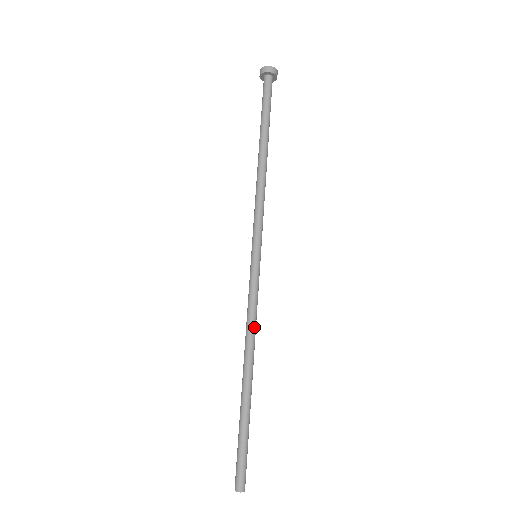
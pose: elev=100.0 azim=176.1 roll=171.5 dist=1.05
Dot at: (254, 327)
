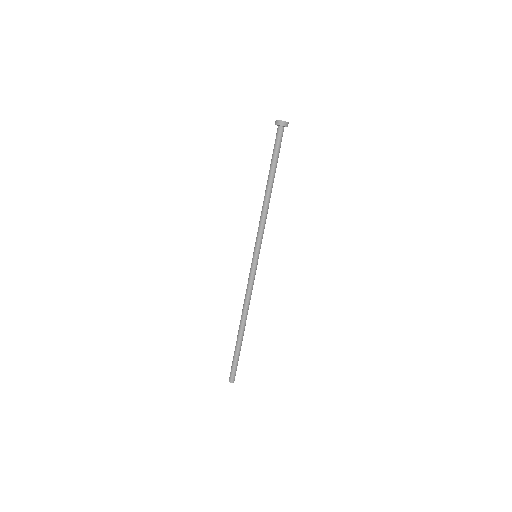
Dot at: (250, 299)
